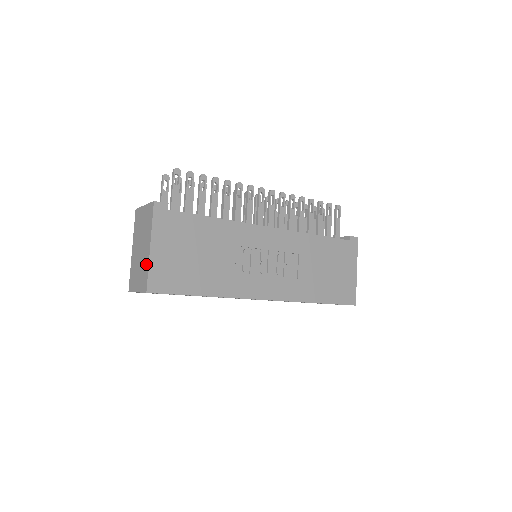
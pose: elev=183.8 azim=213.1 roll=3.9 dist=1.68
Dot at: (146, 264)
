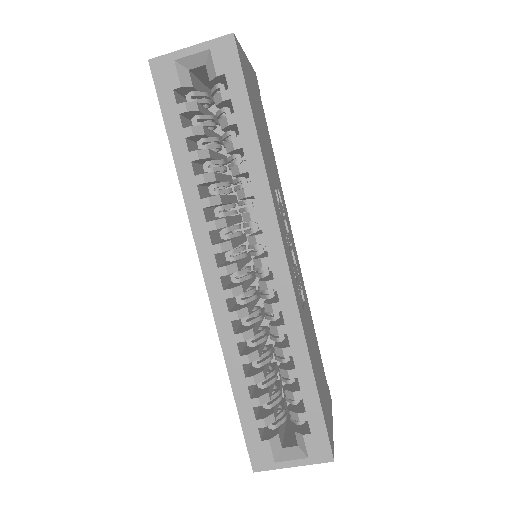
Dot at: occluded
